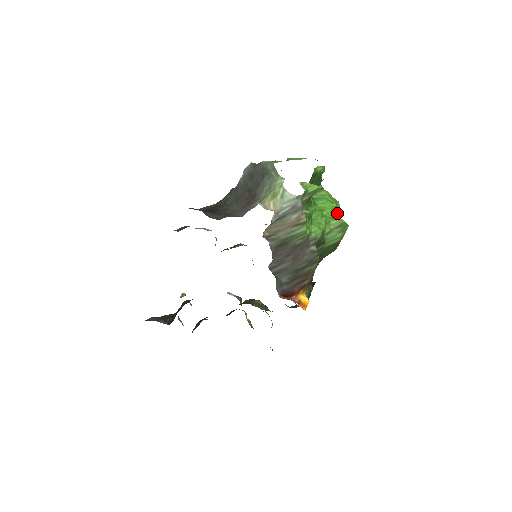
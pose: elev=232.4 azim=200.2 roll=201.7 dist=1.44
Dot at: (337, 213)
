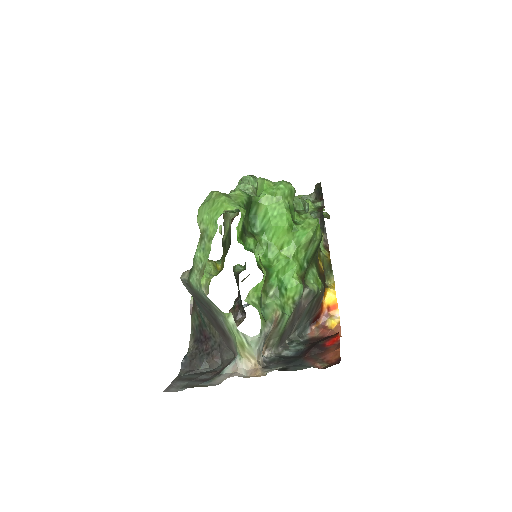
Dot at: (293, 196)
